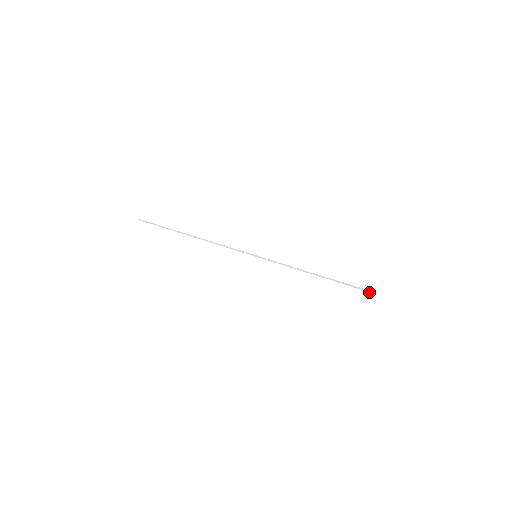
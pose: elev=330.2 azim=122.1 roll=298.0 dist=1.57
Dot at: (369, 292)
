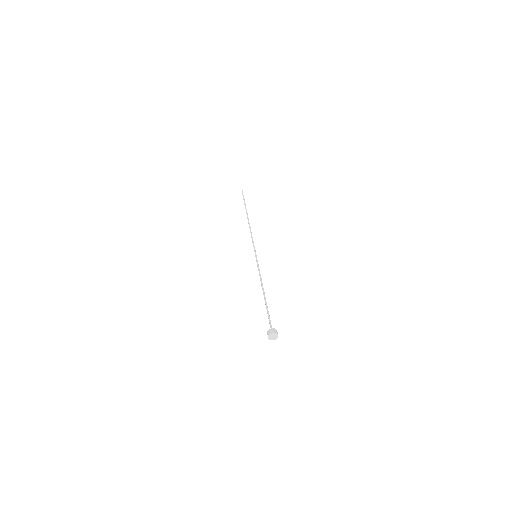
Dot at: (272, 331)
